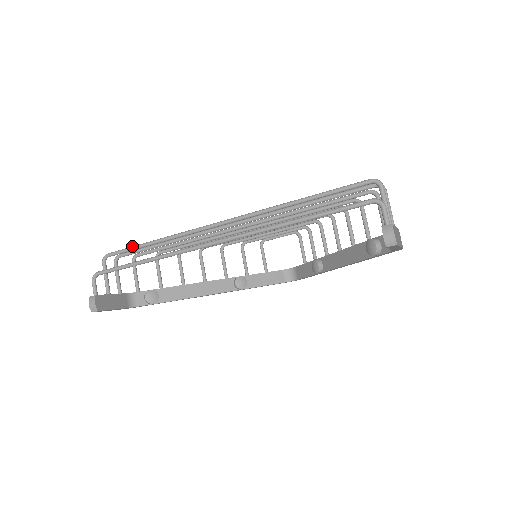
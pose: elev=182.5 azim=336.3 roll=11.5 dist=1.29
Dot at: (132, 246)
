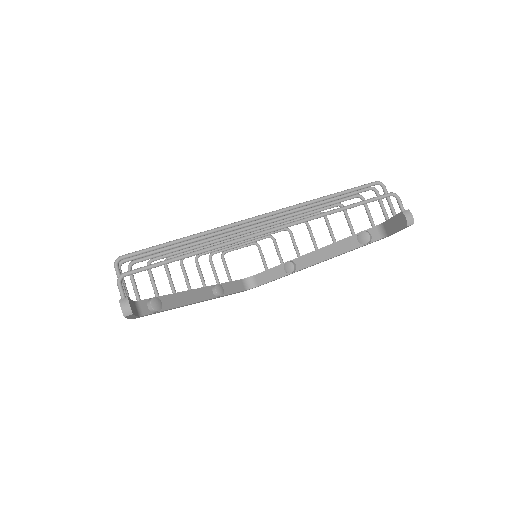
Dot at: occluded
